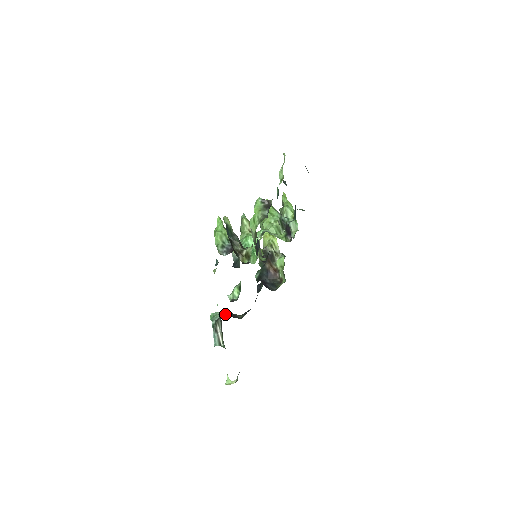
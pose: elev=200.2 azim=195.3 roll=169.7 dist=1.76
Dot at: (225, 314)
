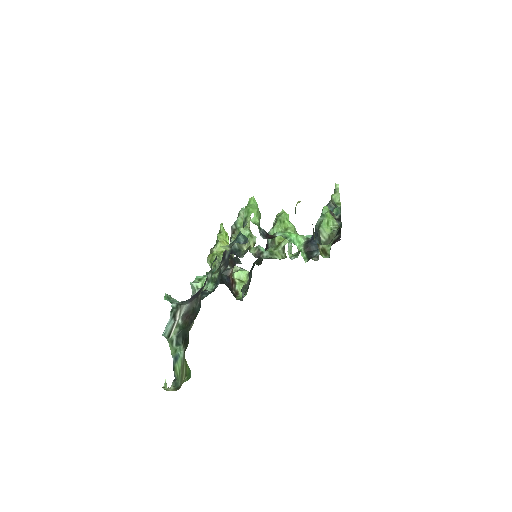
Dot at: occluded
